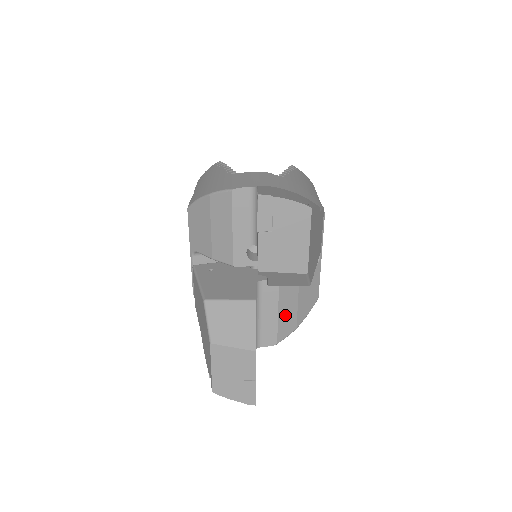
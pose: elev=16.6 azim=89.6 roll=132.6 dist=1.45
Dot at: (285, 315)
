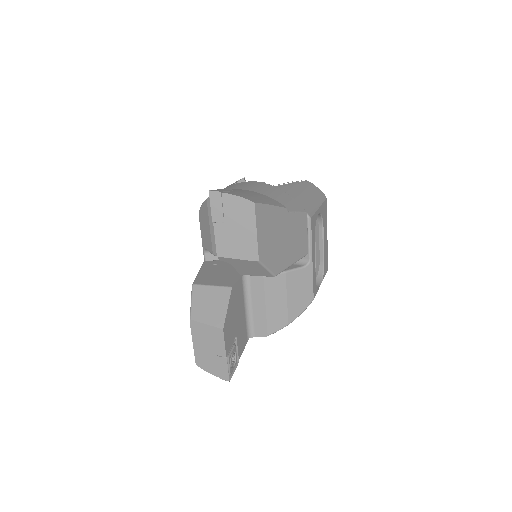
Dot at: (274, 309)
